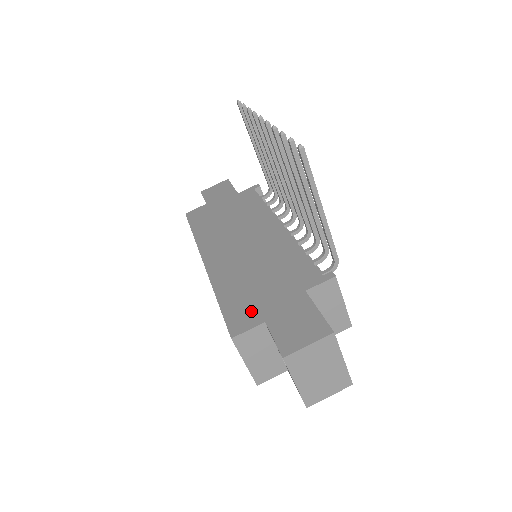
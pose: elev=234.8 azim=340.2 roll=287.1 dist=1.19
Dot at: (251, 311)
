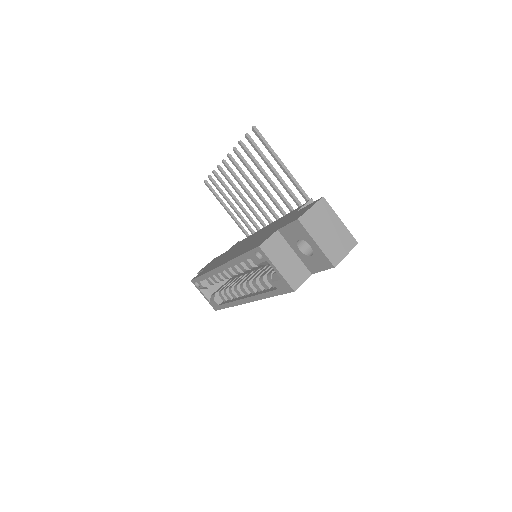
Dot at: (266, 237)
